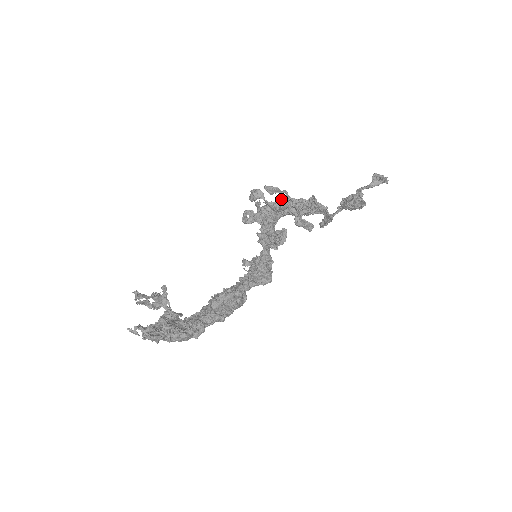
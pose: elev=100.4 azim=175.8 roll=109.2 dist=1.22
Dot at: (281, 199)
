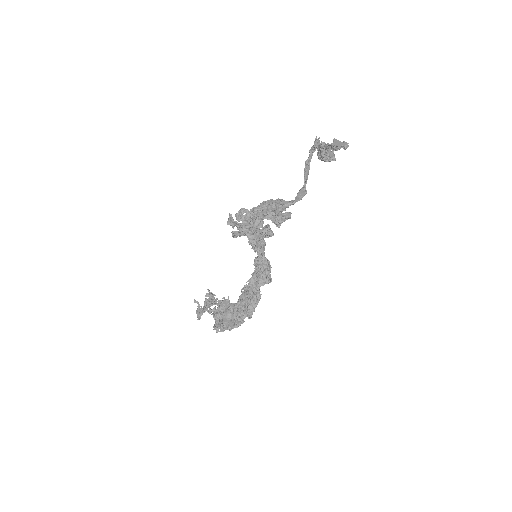
Dot at: (252, 223)
